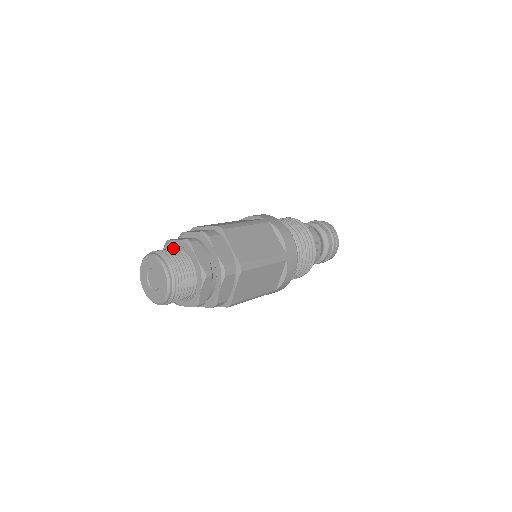
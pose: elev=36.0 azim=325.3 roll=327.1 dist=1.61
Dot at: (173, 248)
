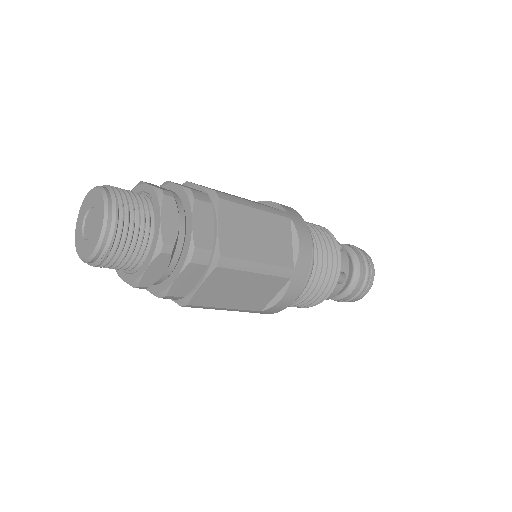
Dot at: occluded
